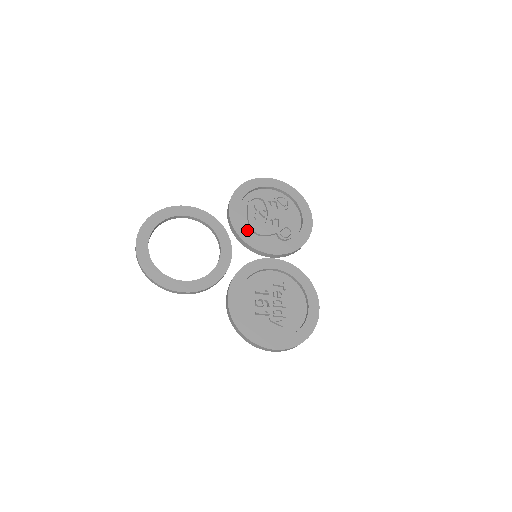
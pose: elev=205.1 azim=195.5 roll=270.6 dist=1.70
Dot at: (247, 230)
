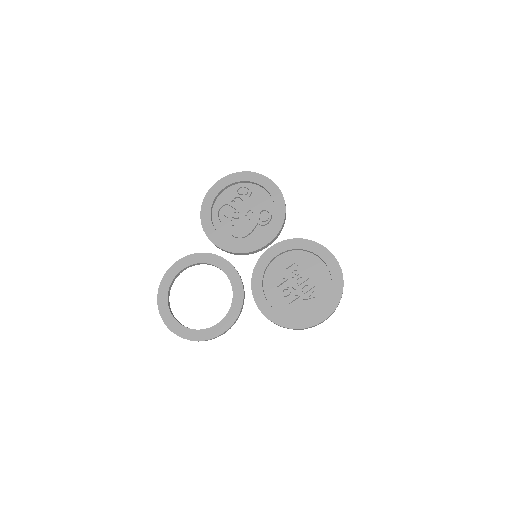
Dot at: (234, 241)
